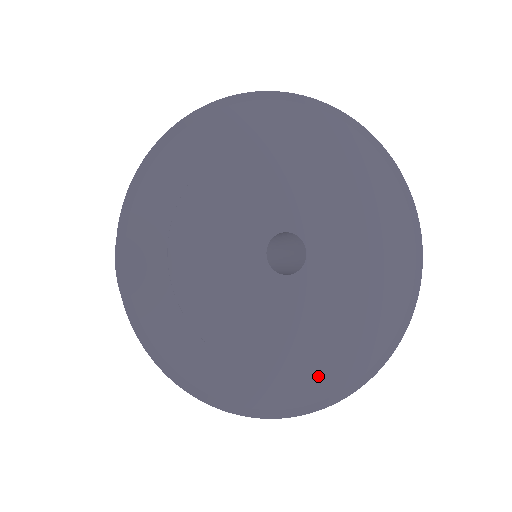
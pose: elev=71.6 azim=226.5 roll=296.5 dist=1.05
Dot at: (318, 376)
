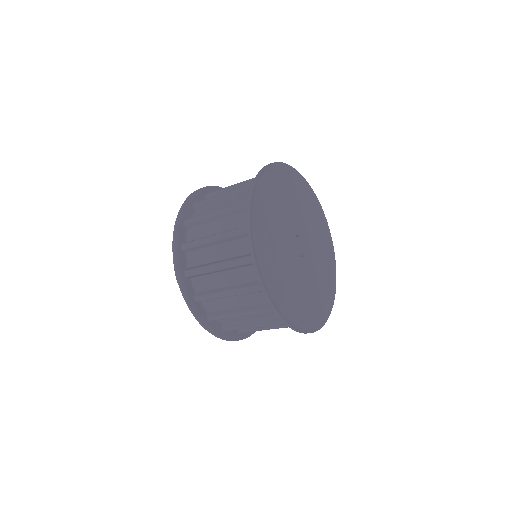
Dot at: (295, 311)
